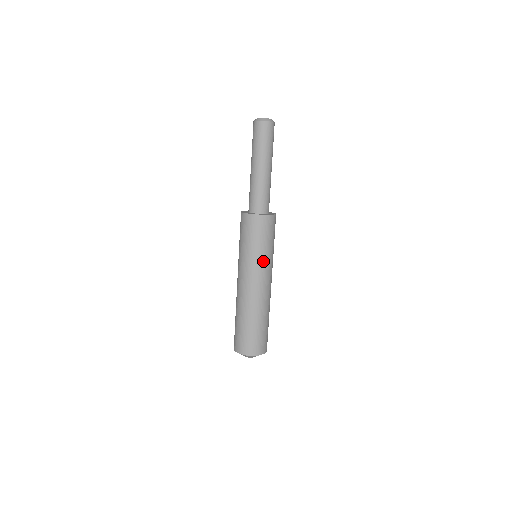
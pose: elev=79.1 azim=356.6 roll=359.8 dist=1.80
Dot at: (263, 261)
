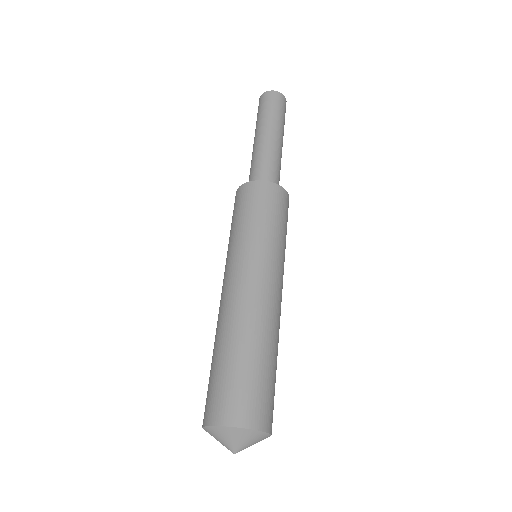
Dot at: (279, 252)
